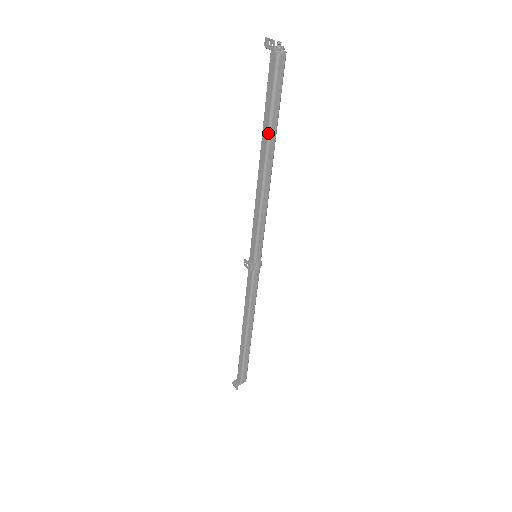
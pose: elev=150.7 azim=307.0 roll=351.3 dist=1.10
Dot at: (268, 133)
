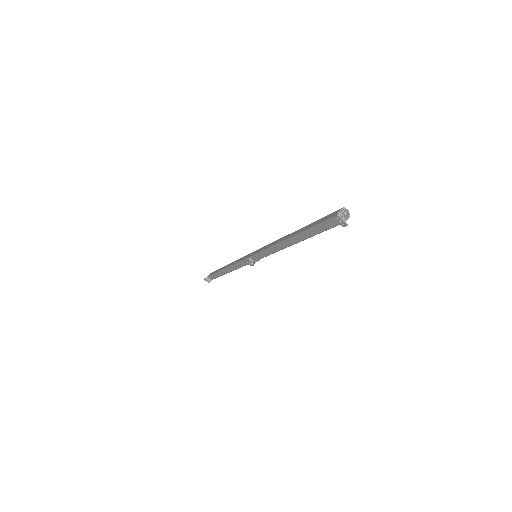
Dot at: (307, 238)
